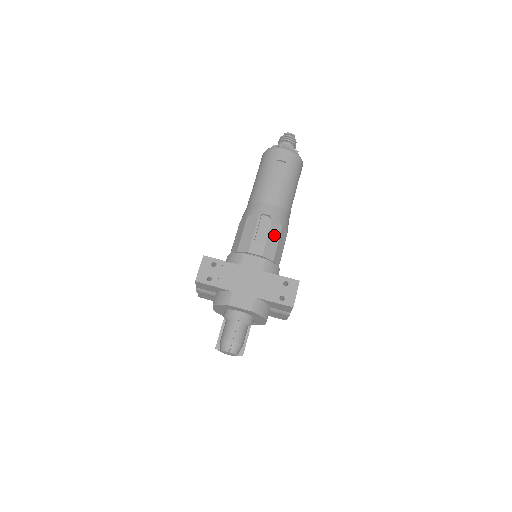
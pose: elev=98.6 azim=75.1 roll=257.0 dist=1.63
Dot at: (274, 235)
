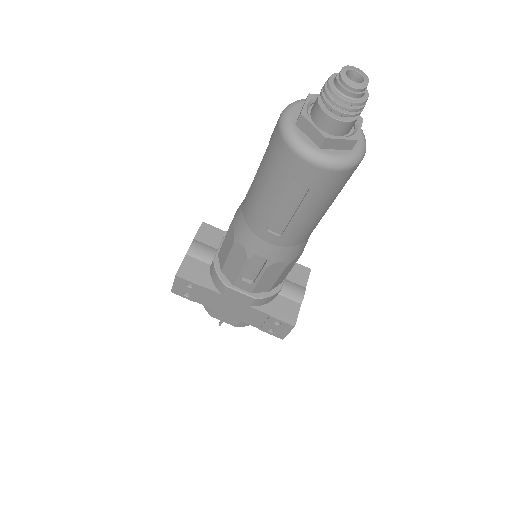
Dot at: (272, 275)
